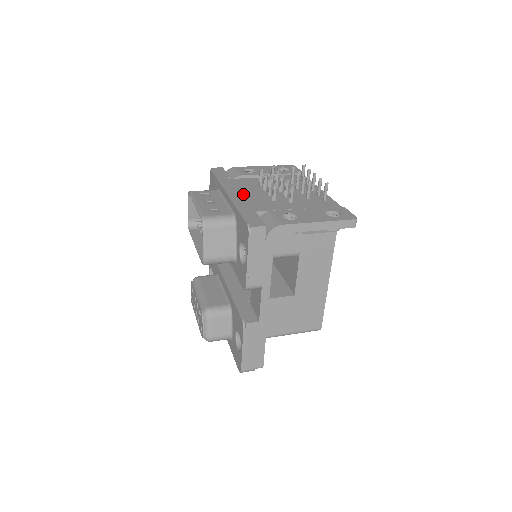
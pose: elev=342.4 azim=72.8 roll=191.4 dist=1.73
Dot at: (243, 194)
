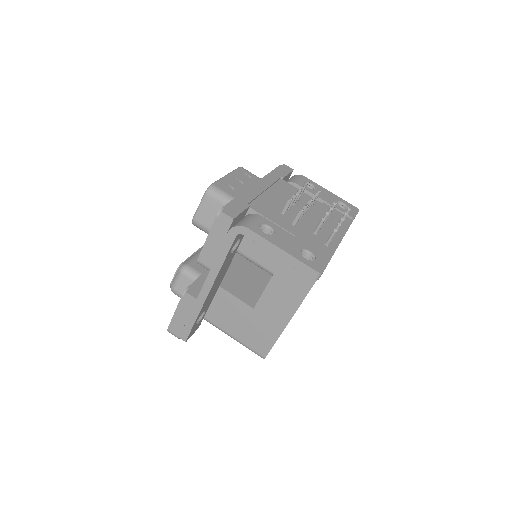
Dot at: (268, 193)
